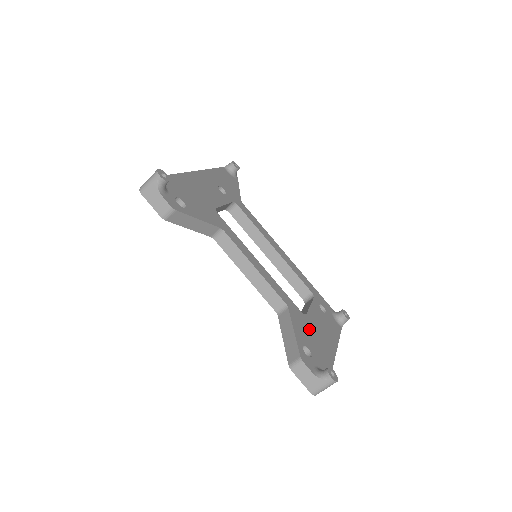
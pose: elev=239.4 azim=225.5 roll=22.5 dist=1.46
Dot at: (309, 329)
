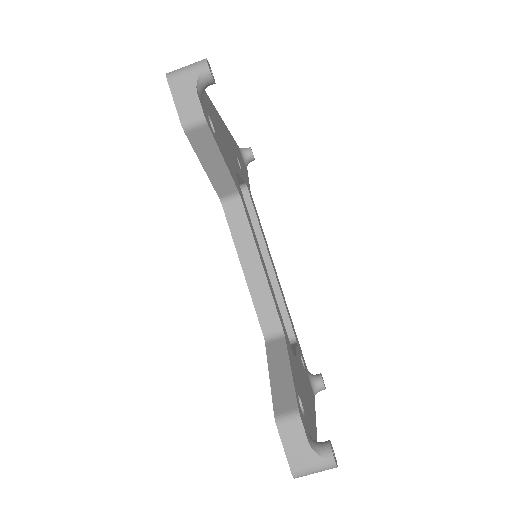
Dot at: (299, 377)
